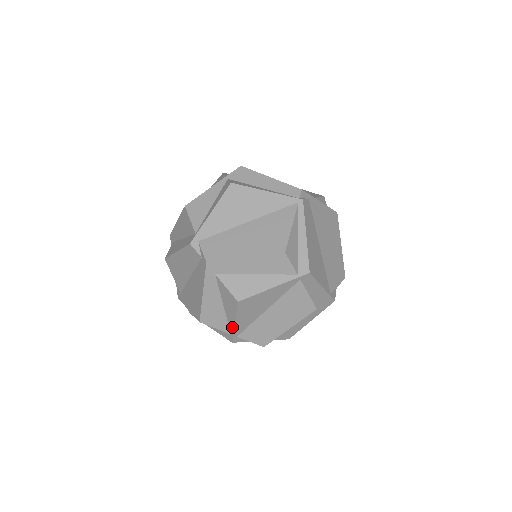
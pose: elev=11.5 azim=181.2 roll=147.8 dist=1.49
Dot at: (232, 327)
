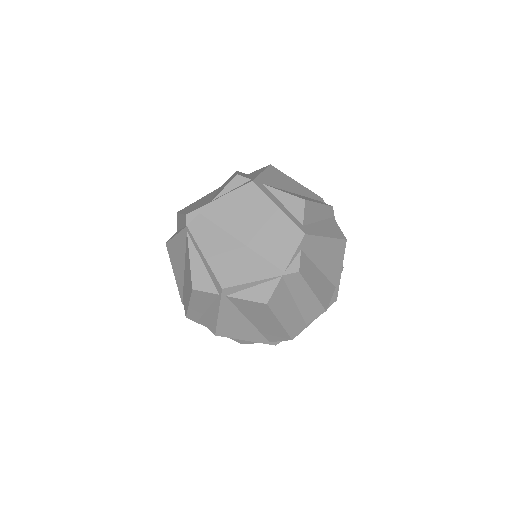
Dot at: (253, 341)
